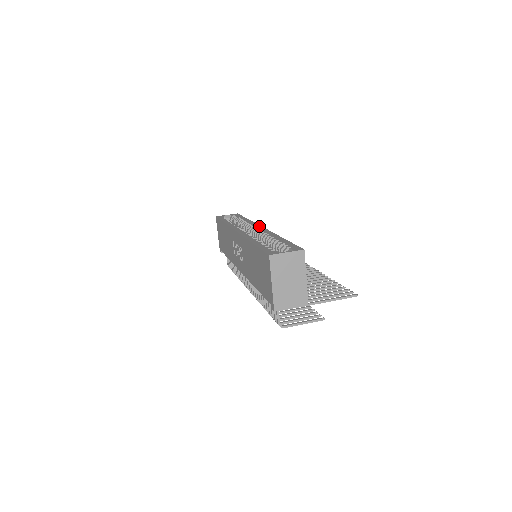
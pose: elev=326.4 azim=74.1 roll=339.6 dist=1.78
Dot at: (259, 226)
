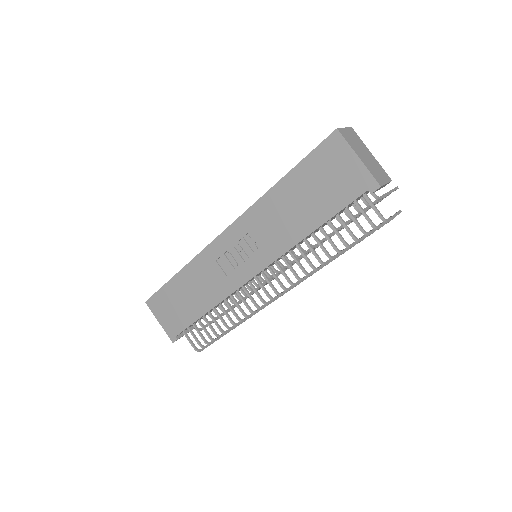
Dot at: occluded
